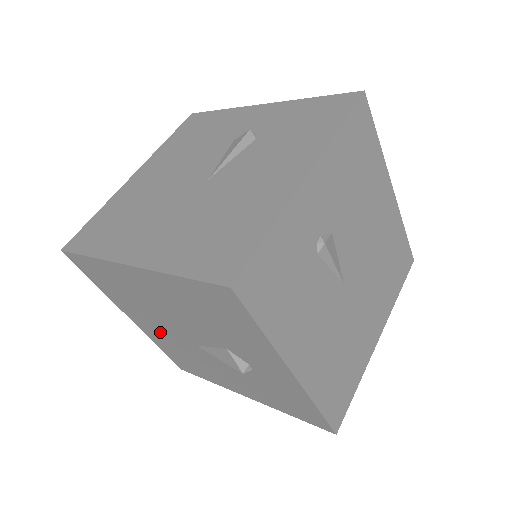
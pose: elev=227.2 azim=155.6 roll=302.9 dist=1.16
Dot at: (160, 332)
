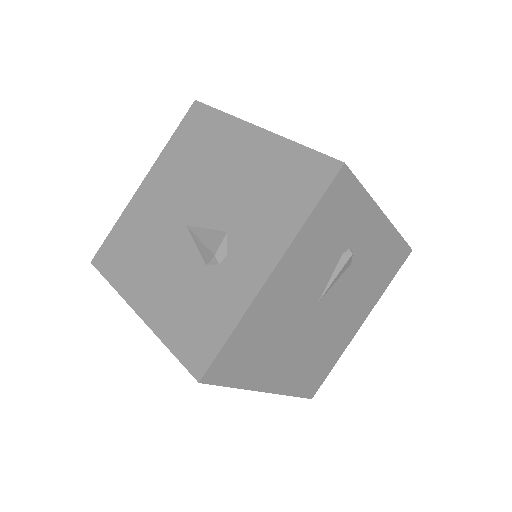
Dot at: (159, 203)
